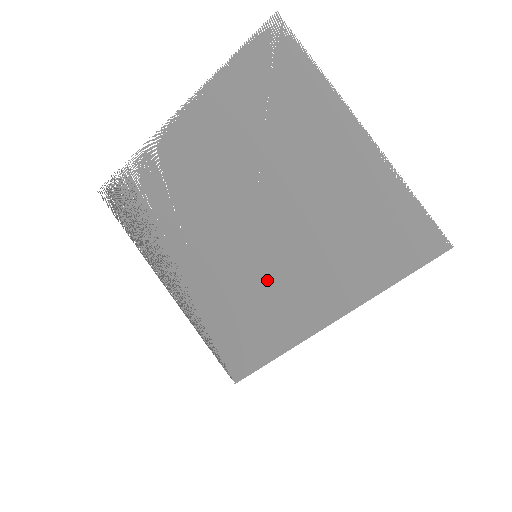
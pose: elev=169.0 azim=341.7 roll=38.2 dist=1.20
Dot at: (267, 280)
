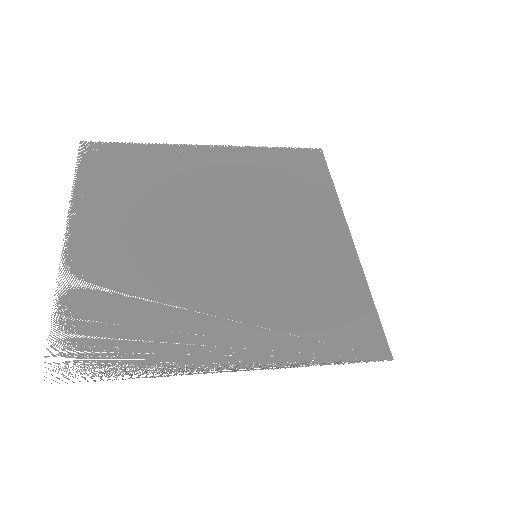
Dot at: (285, 260)
